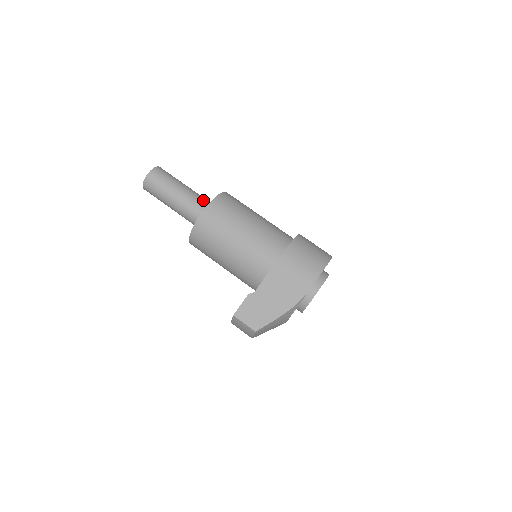
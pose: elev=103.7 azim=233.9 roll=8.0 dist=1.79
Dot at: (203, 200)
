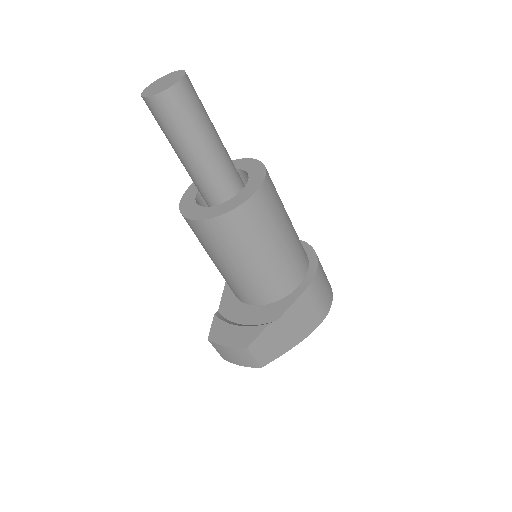
Dot at: occluded
